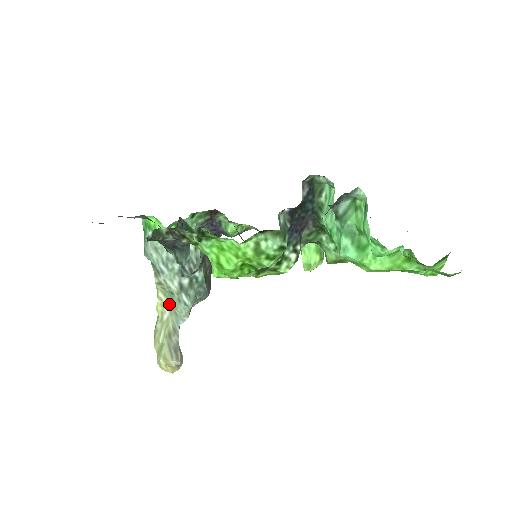
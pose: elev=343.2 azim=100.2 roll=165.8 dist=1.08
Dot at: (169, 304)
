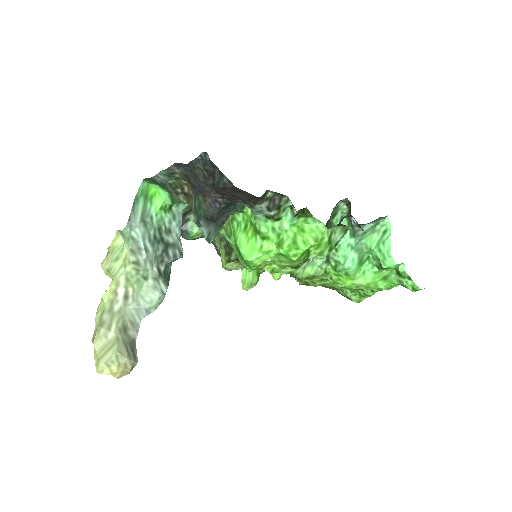
Dot at: (125, 292)
